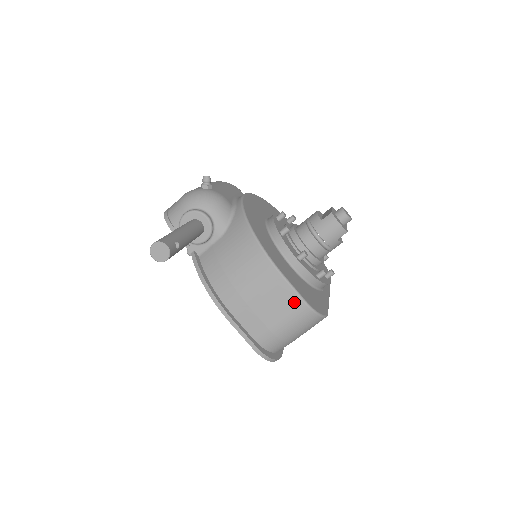
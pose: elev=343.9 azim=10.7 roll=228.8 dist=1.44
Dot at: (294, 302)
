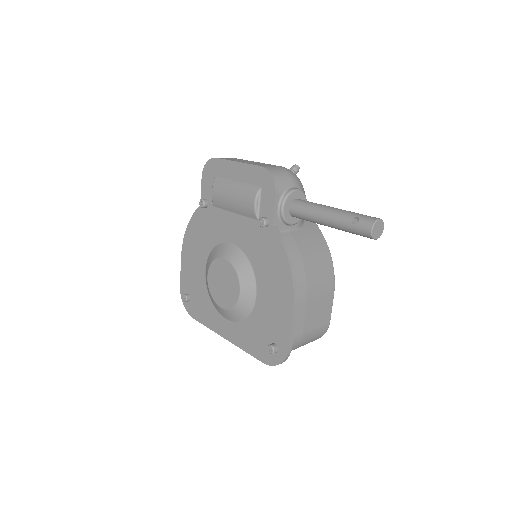
Dot at: (326, 319)
